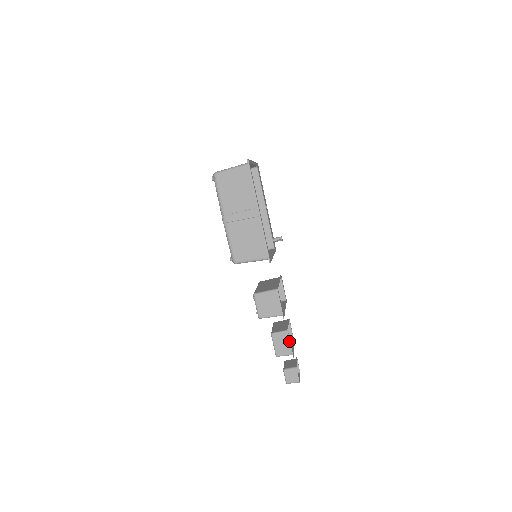
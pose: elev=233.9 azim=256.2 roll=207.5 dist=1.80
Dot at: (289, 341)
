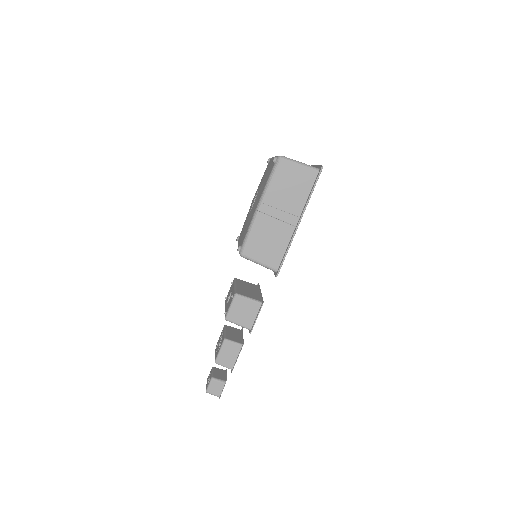
Dot at: (237, 355)
